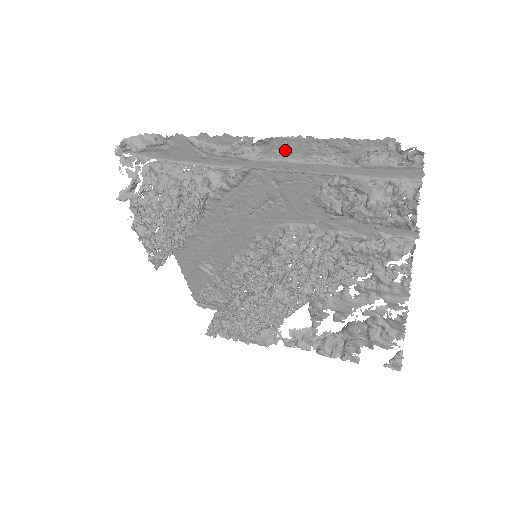
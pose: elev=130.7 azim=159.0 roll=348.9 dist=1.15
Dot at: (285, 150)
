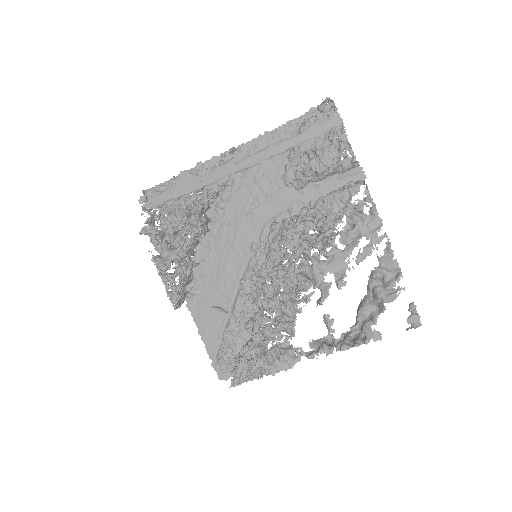
Dot at: (254, 151)
